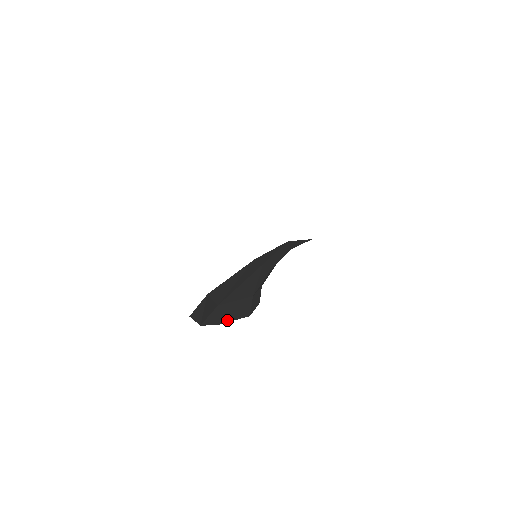
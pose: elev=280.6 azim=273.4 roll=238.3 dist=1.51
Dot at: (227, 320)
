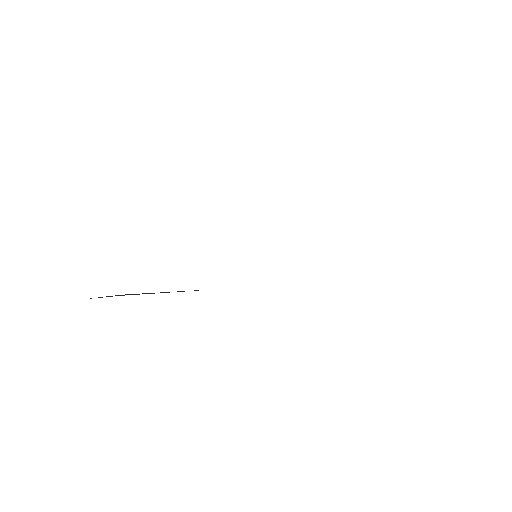
Dot at: occluded
